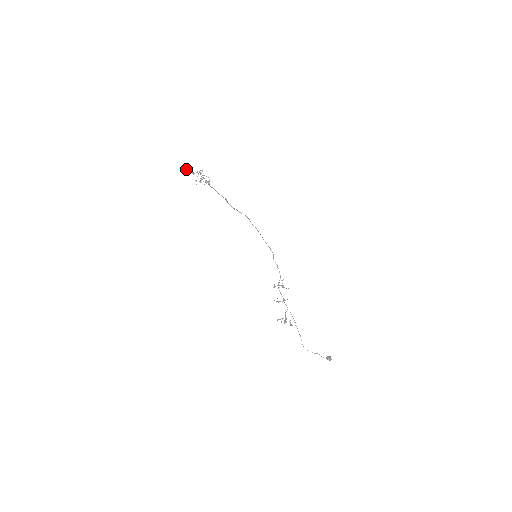
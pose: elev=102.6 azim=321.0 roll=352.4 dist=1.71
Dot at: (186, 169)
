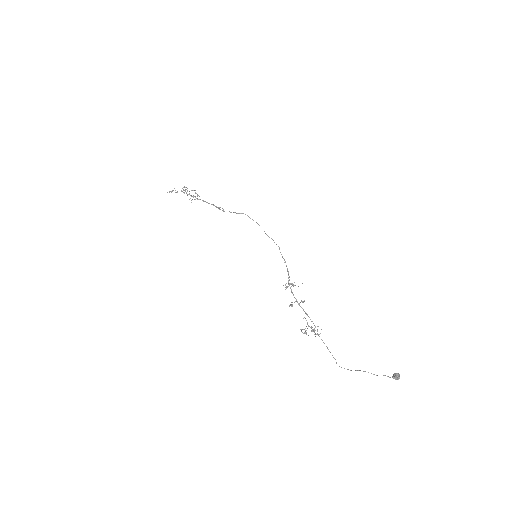
Dot at: (169, 192)
